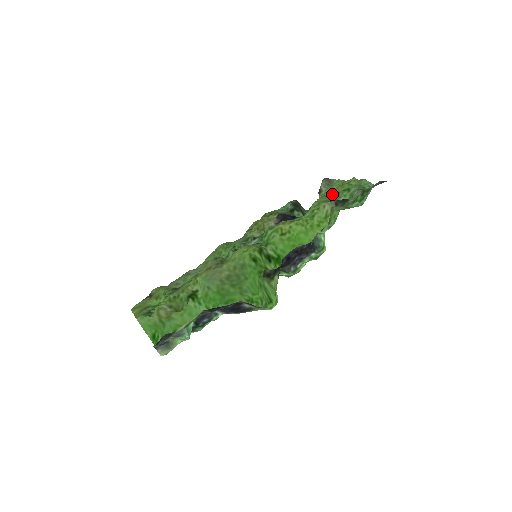
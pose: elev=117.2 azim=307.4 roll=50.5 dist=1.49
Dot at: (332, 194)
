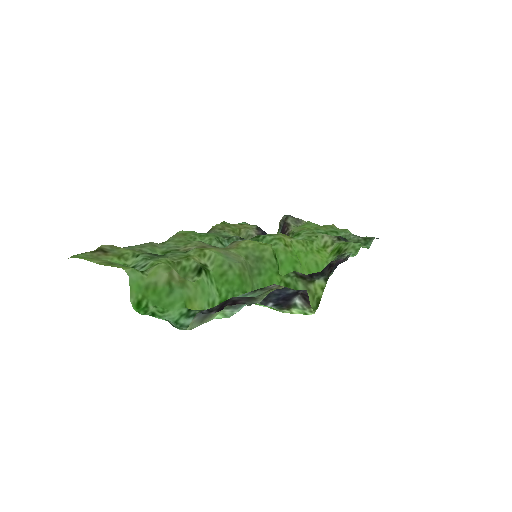
Dot at: (318, 230)
